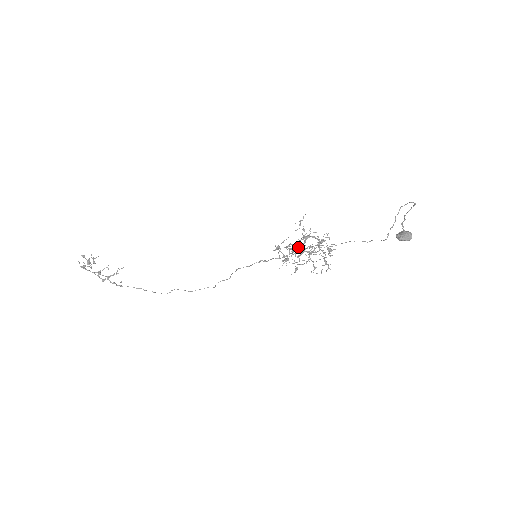
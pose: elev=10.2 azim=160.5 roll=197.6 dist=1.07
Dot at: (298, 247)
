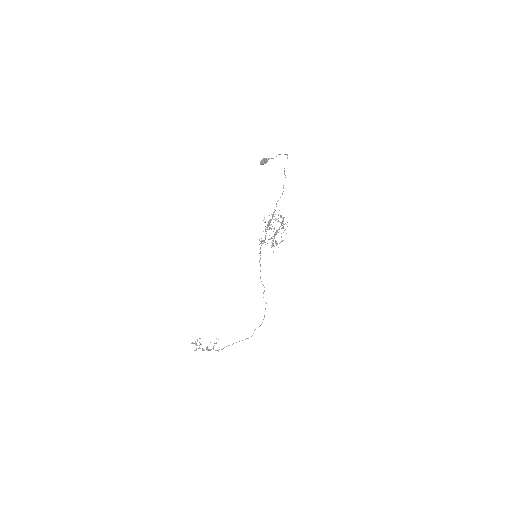
Dot at: (265, 229)
